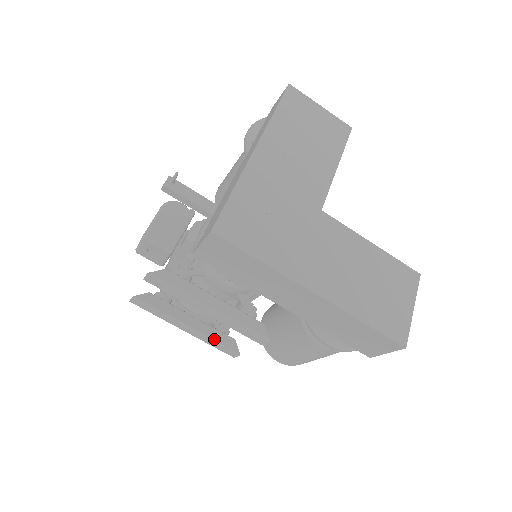
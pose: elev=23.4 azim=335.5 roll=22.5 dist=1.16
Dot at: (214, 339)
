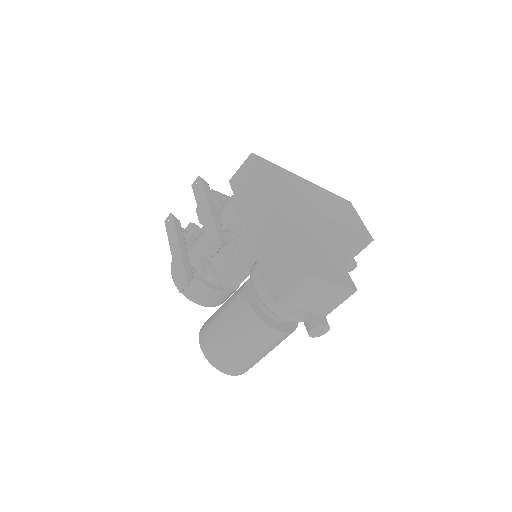
Dot at: (184, 264)
